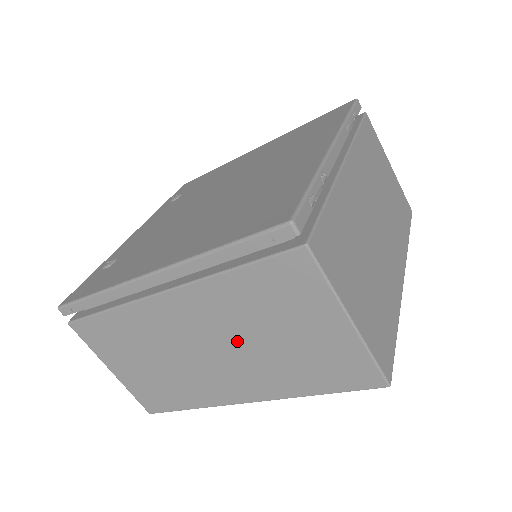
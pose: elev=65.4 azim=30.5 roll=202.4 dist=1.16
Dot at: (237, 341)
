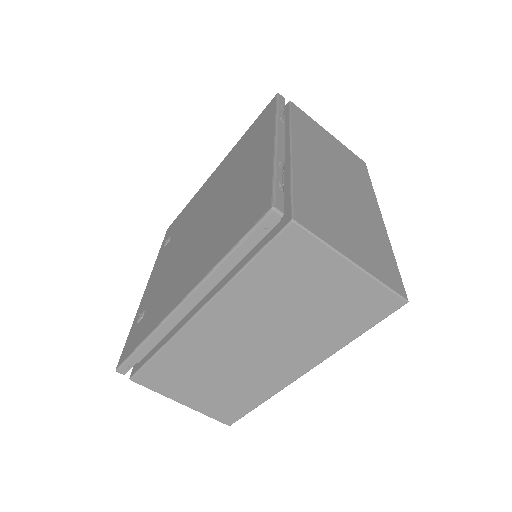
Dot at: (274, 325)
